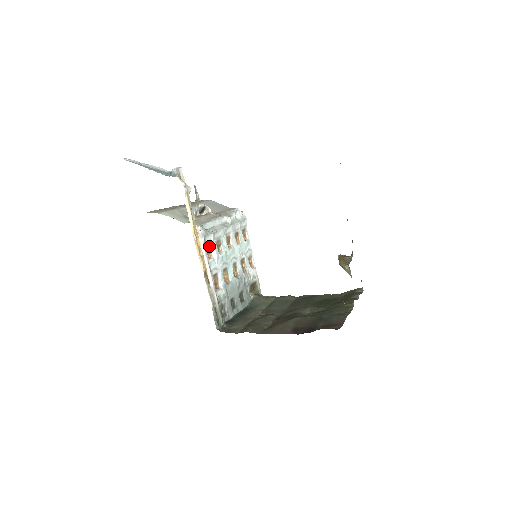
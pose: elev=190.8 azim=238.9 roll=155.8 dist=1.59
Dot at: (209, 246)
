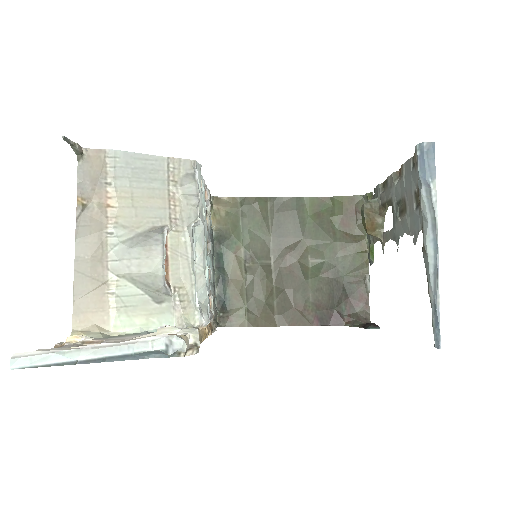
Dot at: occluded
